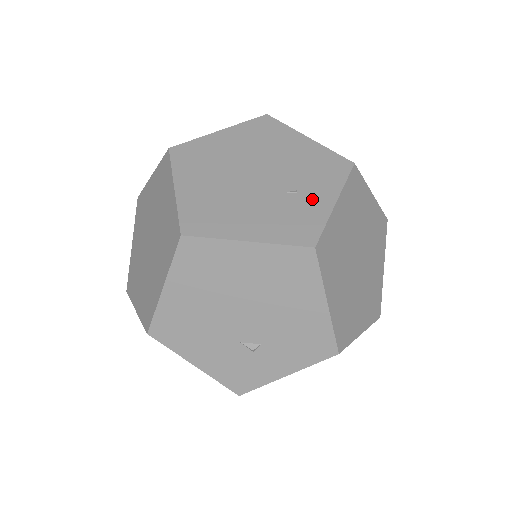
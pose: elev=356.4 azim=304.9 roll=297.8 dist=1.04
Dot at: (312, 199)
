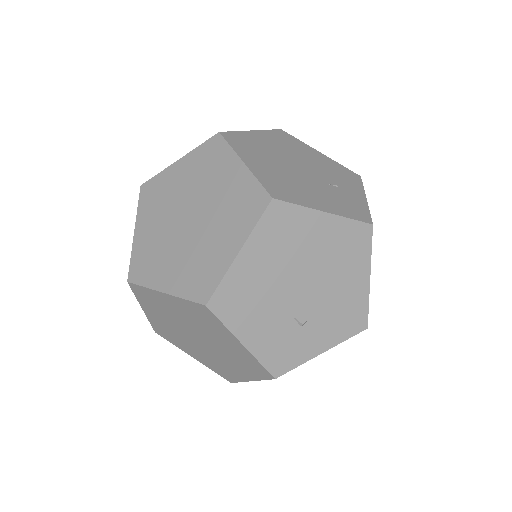
Dot at: (350, 193)
